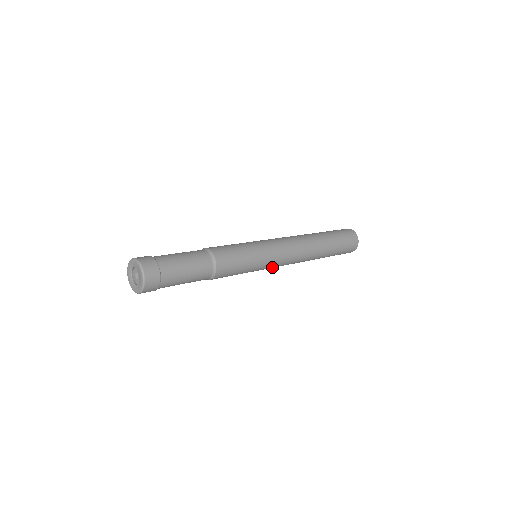
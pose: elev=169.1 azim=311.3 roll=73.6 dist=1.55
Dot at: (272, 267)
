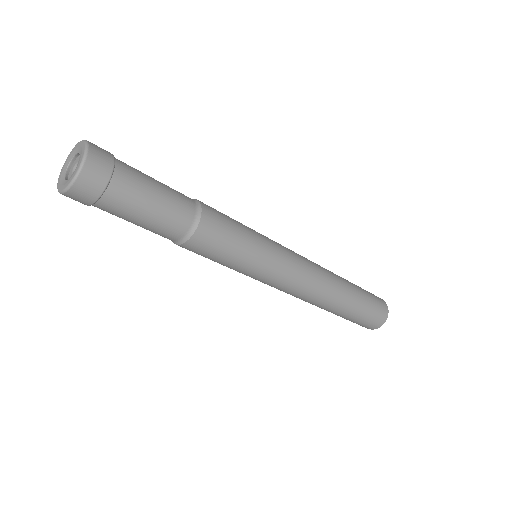
Dot at: (271, 282)
